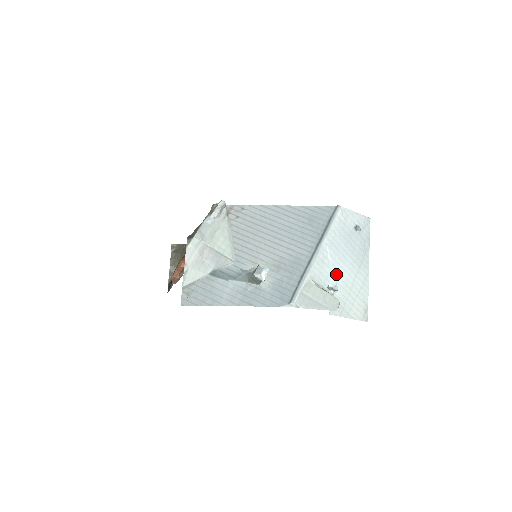
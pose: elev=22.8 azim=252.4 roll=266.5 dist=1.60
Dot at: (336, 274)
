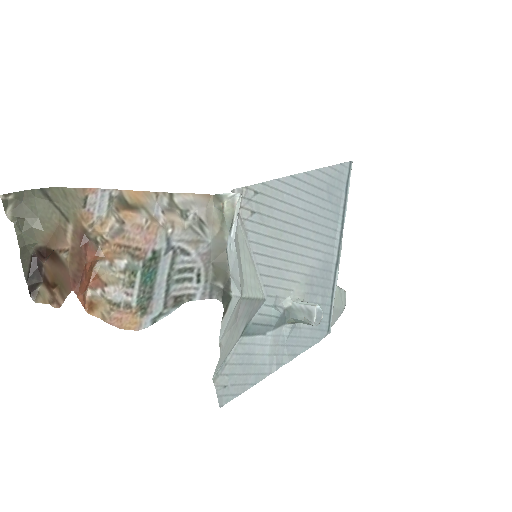
Dot at: occluded
